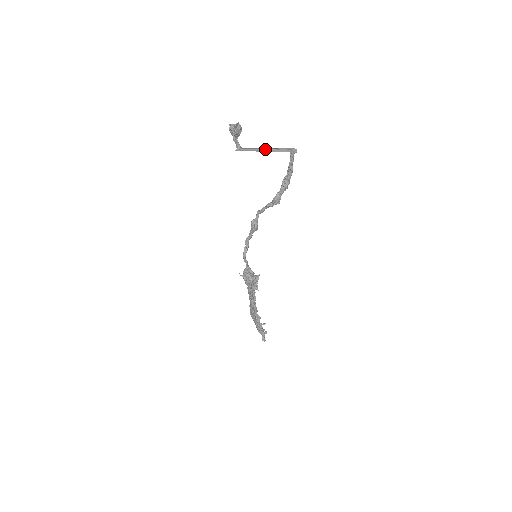
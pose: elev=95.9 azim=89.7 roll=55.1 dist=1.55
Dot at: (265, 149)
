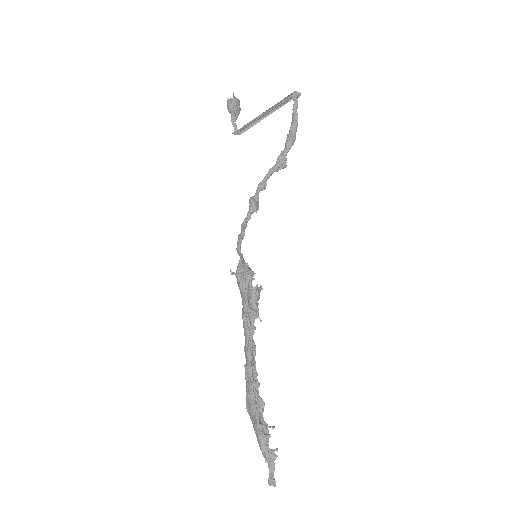
Dot at: (265, 116)
